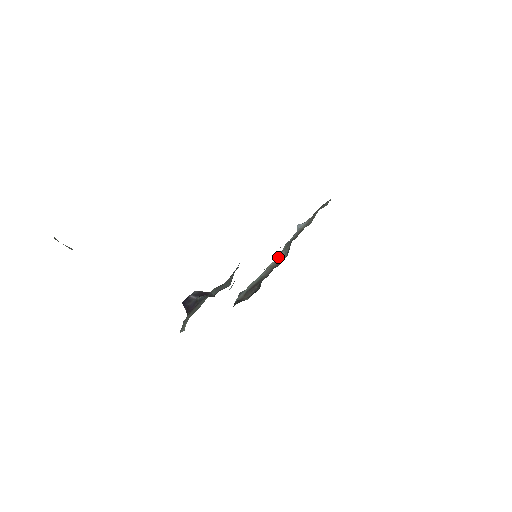
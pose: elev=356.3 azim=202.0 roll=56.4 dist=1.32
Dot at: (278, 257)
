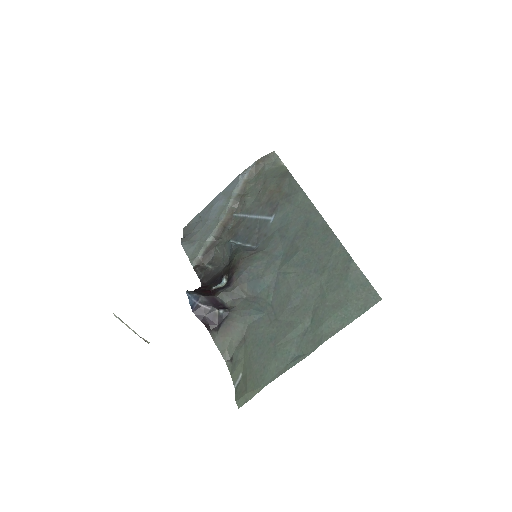
Dot at: (226, 214)
